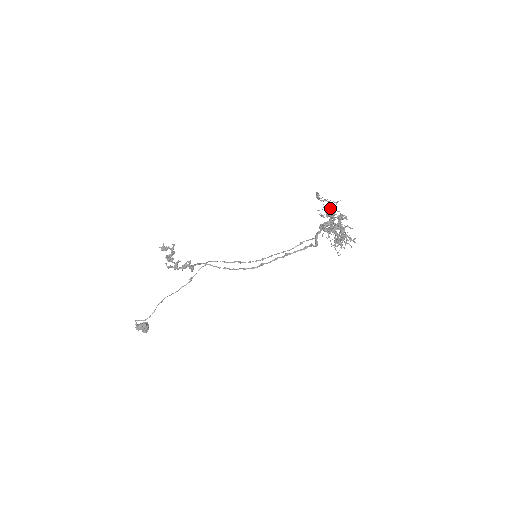
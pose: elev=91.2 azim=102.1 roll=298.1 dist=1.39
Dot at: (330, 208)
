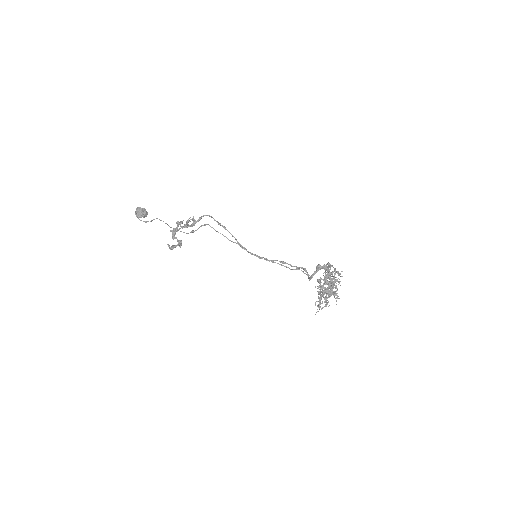
Dot at: (329, 287)
